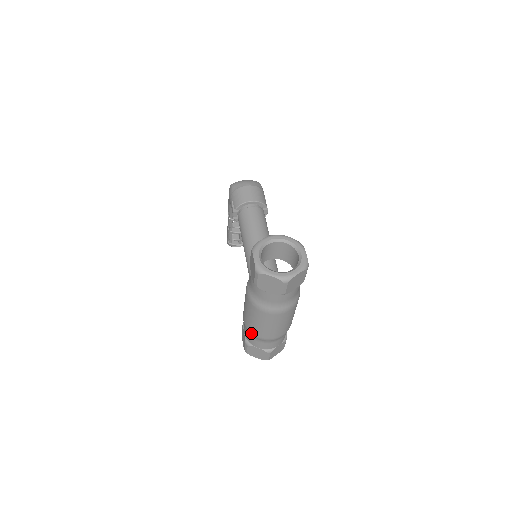
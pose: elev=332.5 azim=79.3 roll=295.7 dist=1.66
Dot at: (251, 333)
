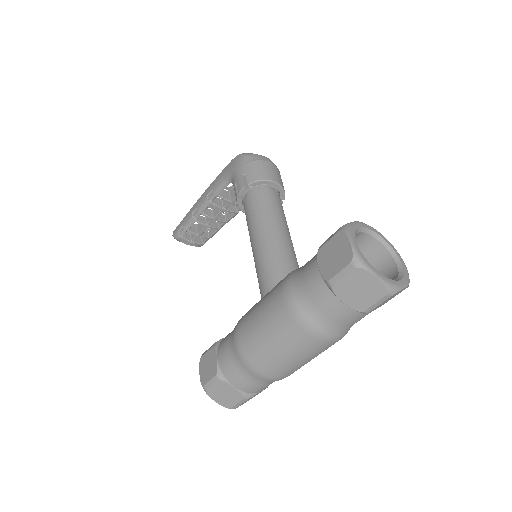
Dot at: (246, 361)
